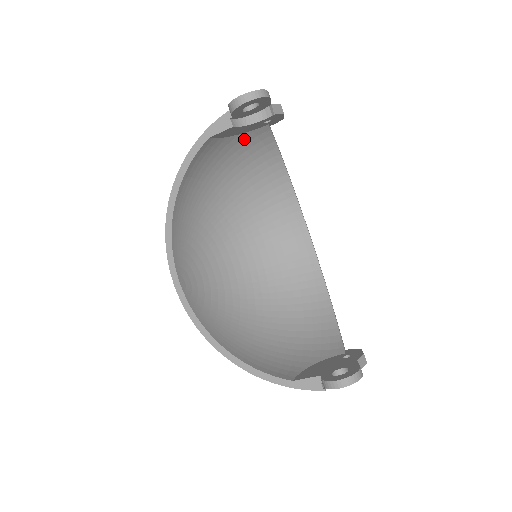
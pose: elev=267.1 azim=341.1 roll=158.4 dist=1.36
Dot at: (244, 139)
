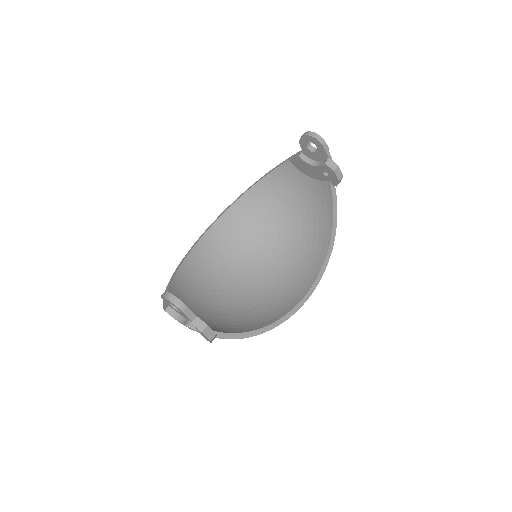
Dot at: (315, 186)
